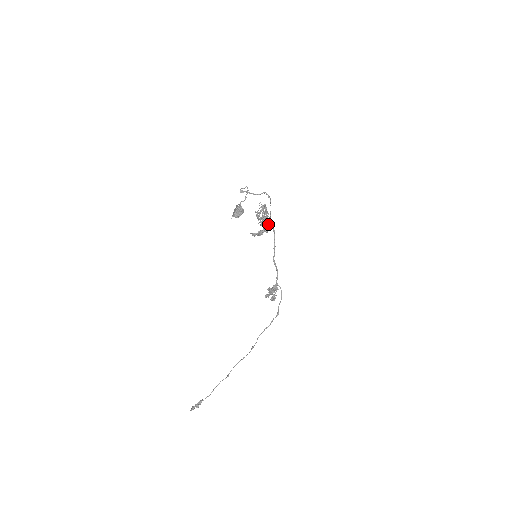
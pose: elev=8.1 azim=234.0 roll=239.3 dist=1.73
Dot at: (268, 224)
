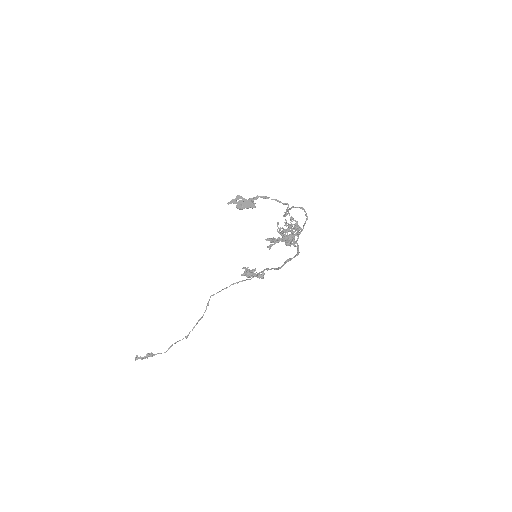
Dot at: occluded
